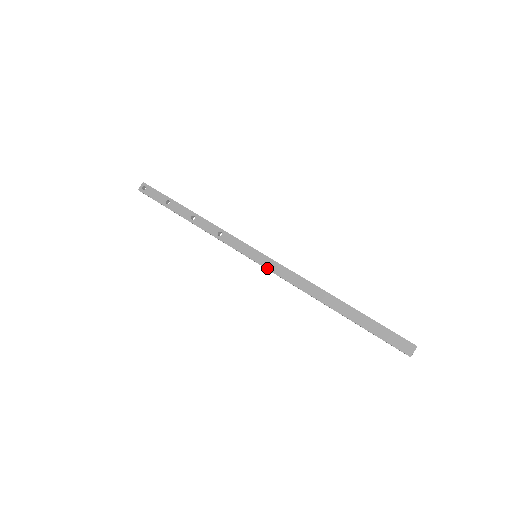
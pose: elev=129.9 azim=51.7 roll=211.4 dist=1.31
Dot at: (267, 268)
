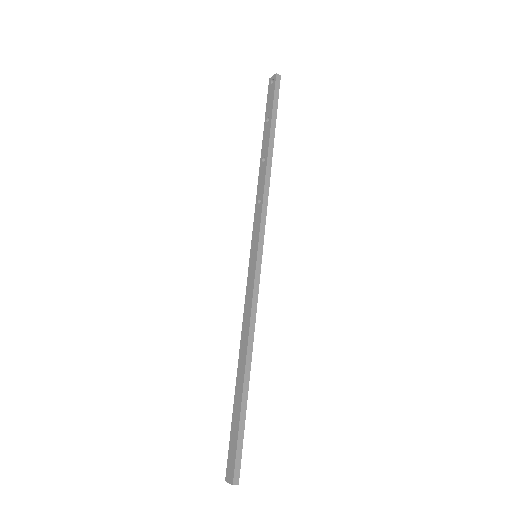
Dot at: (248, 277)
